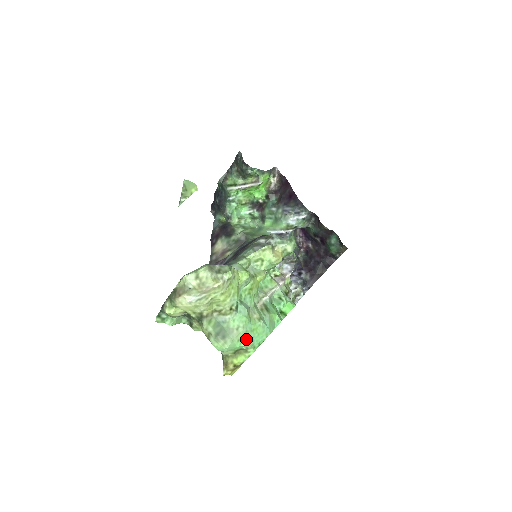
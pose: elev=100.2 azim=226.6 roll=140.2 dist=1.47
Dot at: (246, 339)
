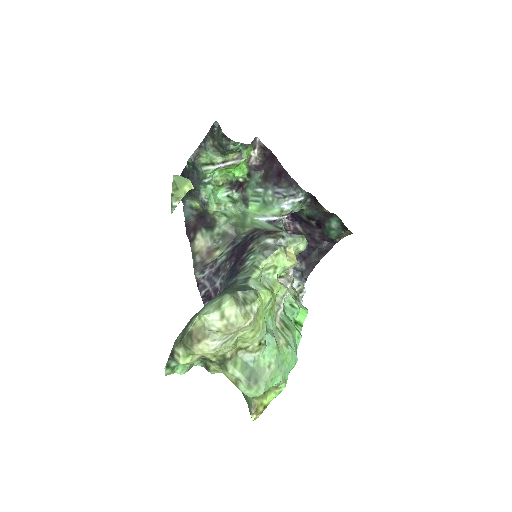
Dot at: (278, 375)
